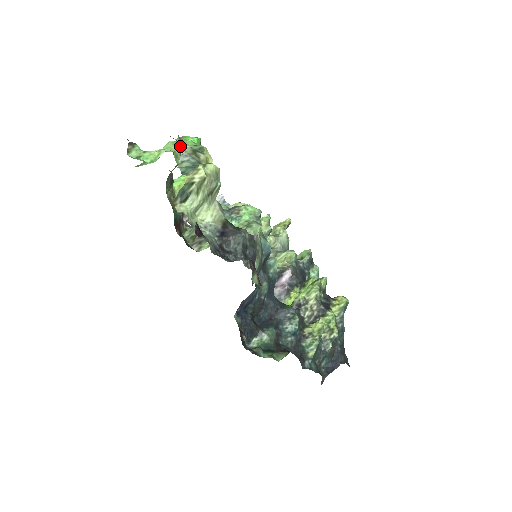
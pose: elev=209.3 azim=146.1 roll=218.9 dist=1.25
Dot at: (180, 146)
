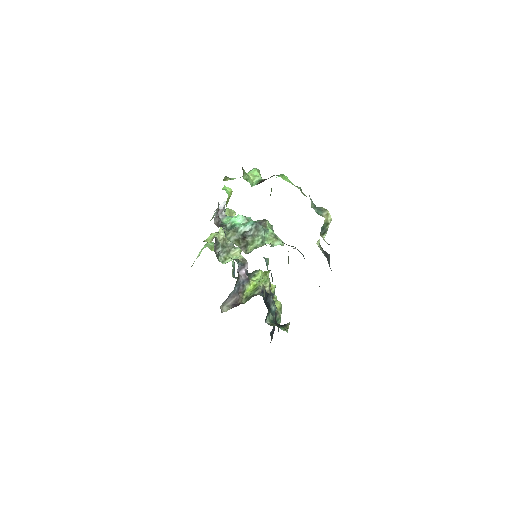
Dot at: occluded
